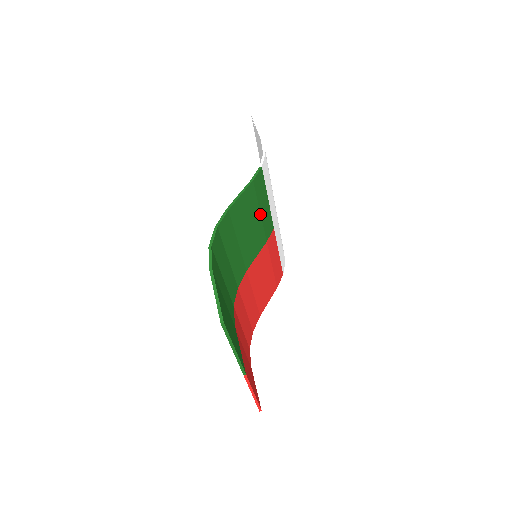
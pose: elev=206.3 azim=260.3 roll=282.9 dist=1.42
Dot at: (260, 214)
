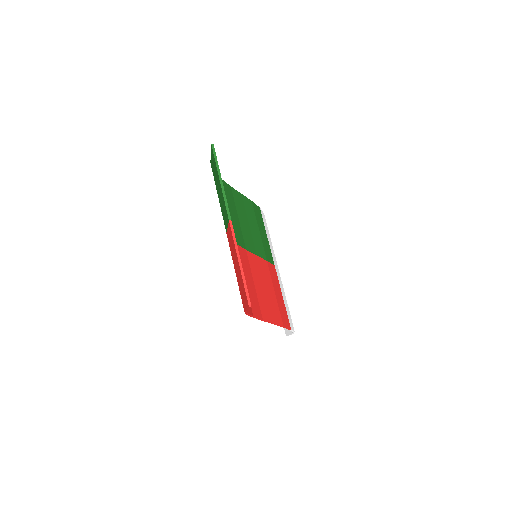
Dot at: (259, 231)
